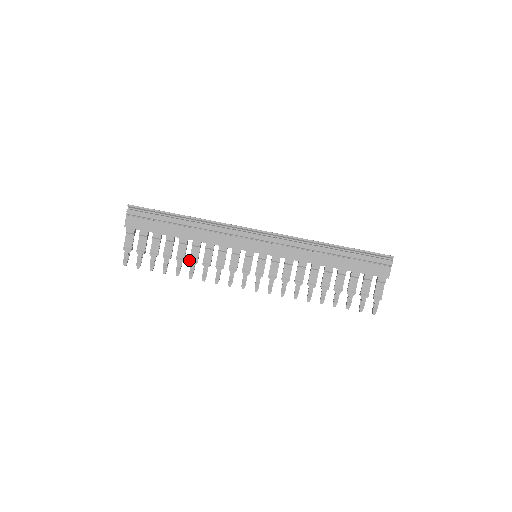
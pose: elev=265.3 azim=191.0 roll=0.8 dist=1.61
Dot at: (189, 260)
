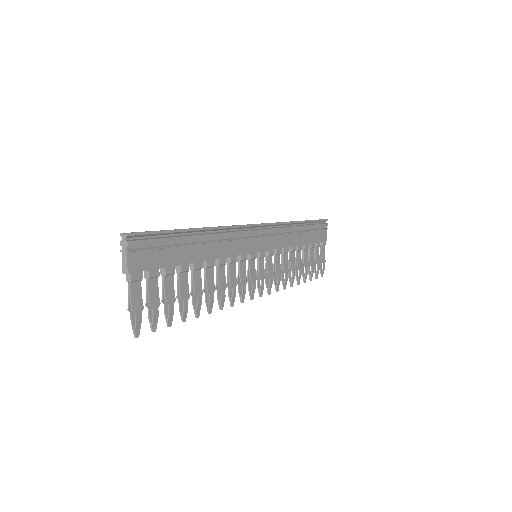
Dot at: (207, 289)
